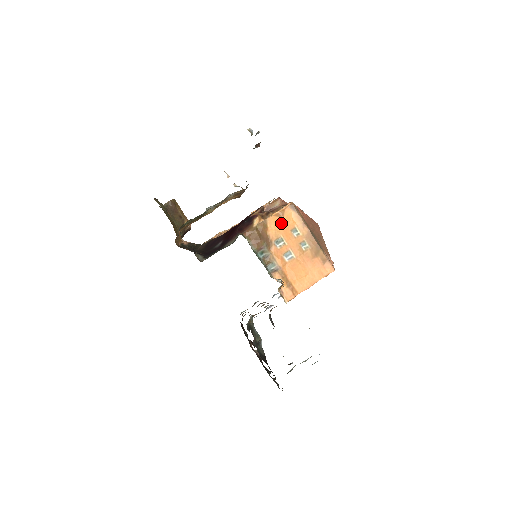
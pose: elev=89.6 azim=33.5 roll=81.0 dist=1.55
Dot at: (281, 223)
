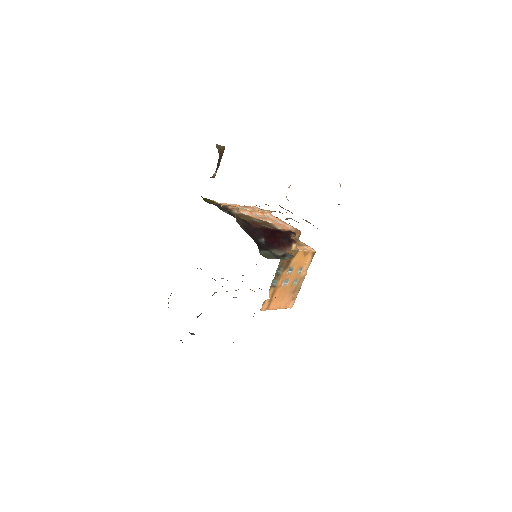
Dot at: (301, 259)
